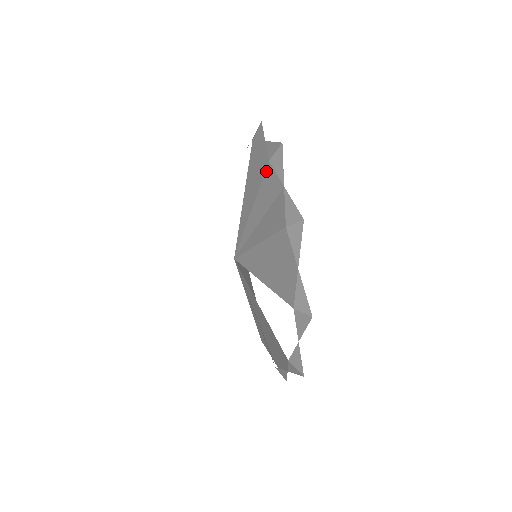
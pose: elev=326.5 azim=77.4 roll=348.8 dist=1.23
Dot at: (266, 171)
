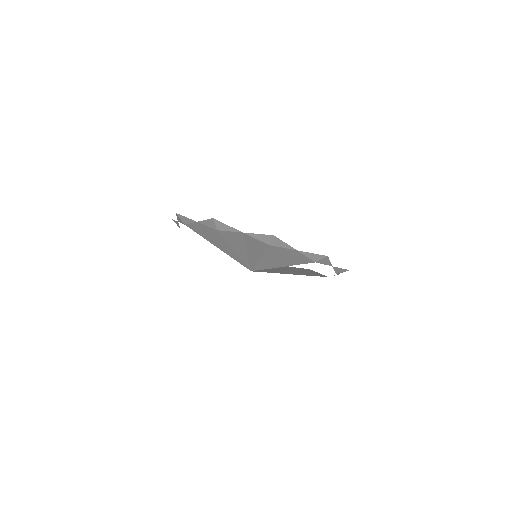
Dot at: (221, 234)
